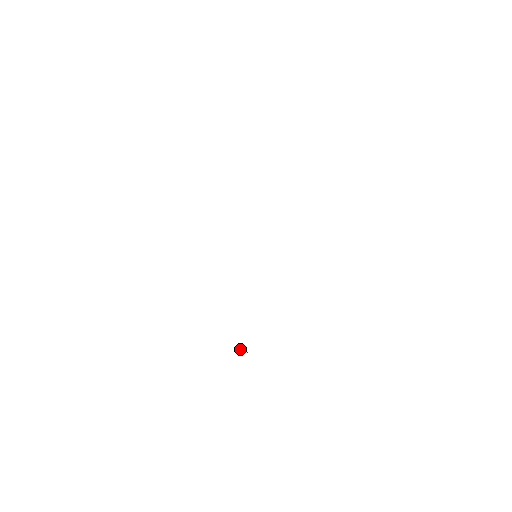
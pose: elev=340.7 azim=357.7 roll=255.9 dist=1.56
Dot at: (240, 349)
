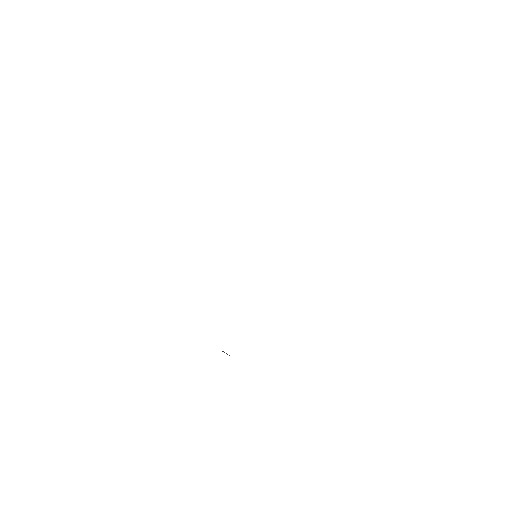
Dot at: (223, 351)
